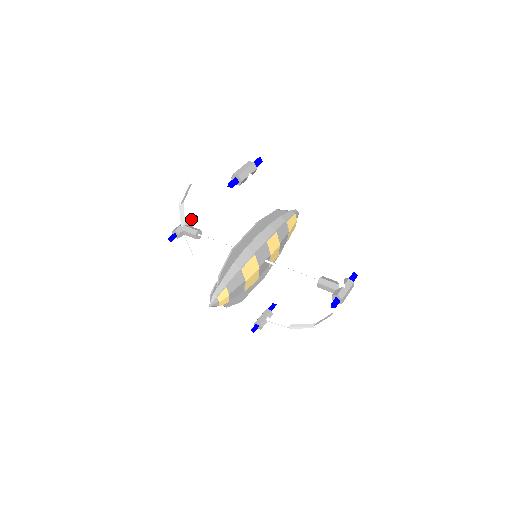
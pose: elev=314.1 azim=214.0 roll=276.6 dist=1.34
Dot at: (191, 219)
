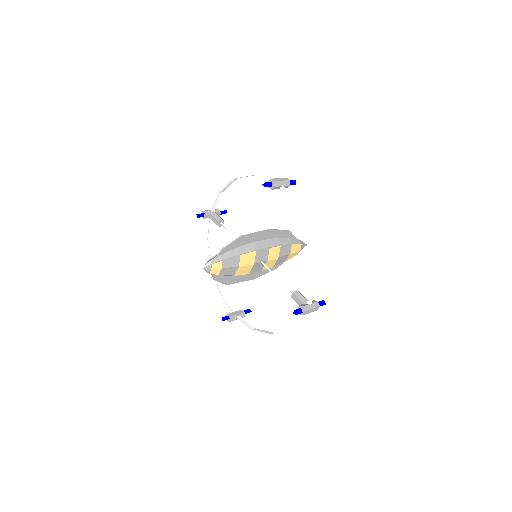
Dot at: (221, 211)
